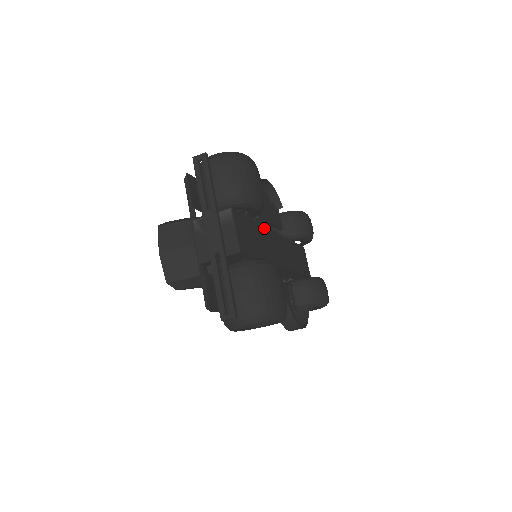
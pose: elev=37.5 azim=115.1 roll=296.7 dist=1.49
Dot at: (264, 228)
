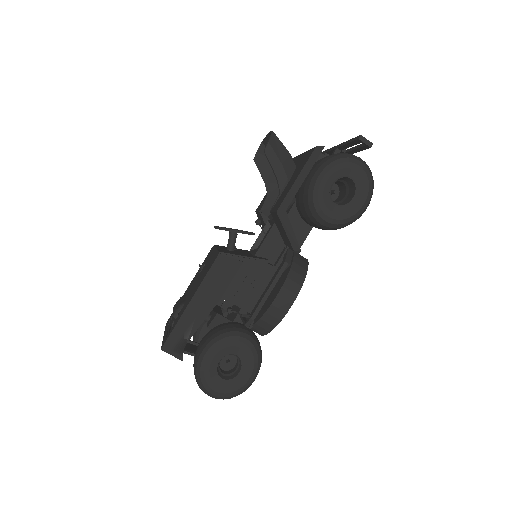
Dot at: occluded
